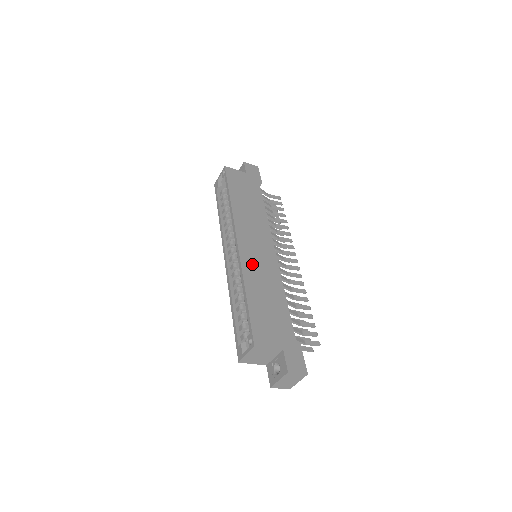
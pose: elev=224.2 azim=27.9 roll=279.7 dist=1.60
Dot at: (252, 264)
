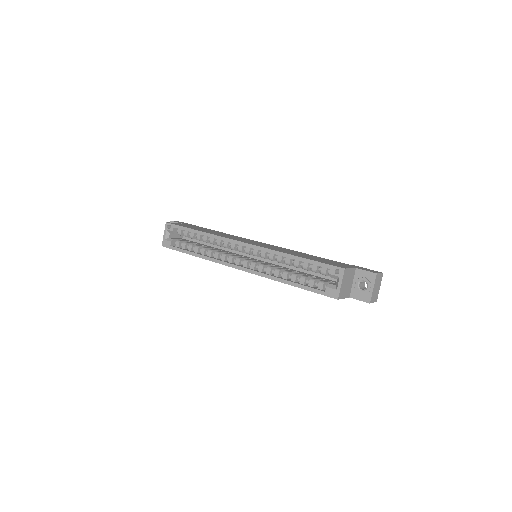
Dot at: occluded
